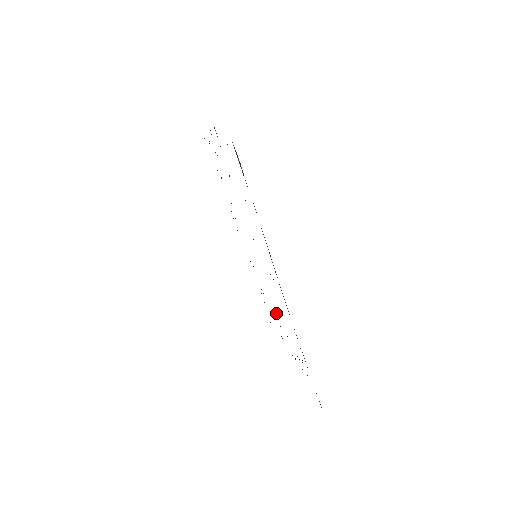
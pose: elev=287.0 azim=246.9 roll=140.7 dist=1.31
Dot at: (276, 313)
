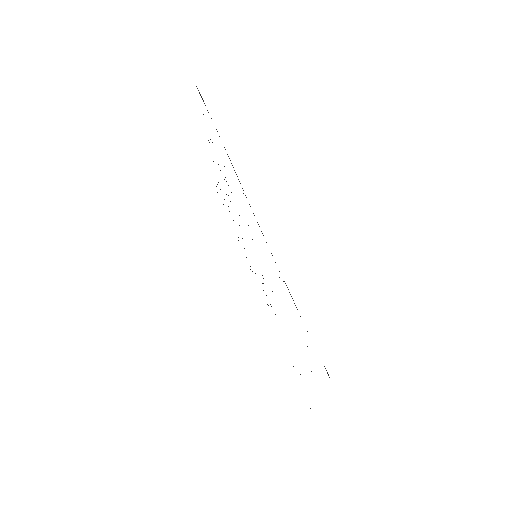
Dot at: occluded
